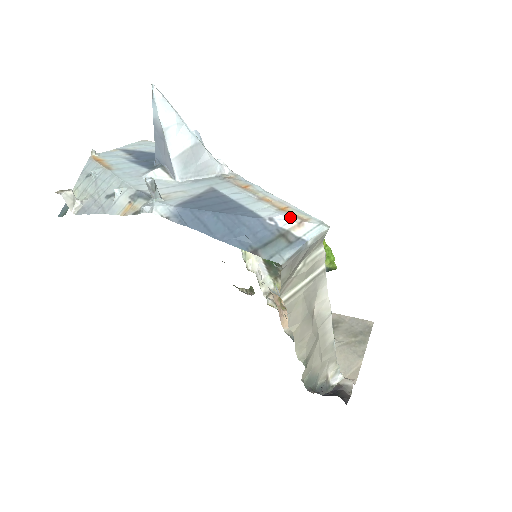
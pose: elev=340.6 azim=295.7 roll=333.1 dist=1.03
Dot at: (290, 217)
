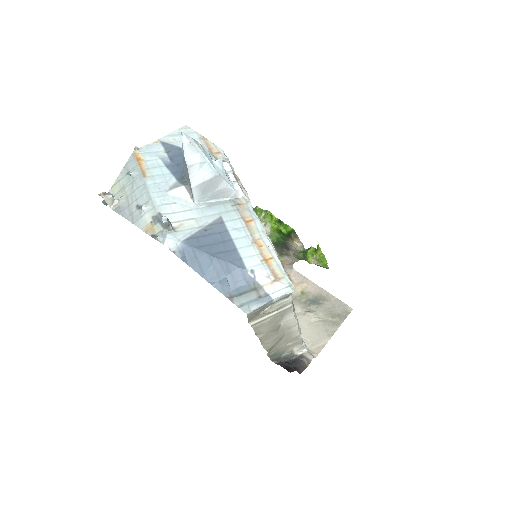
Dot at: (268, 273)
